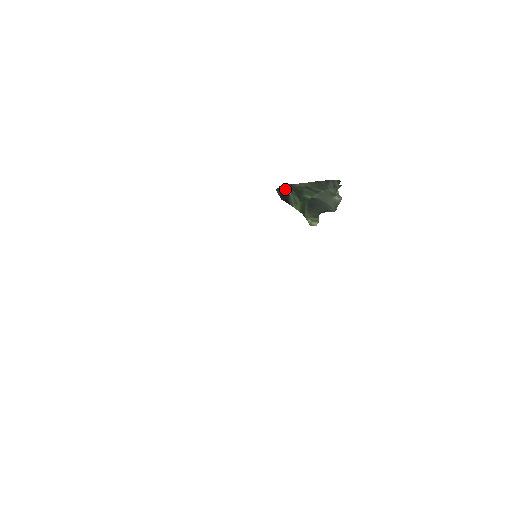
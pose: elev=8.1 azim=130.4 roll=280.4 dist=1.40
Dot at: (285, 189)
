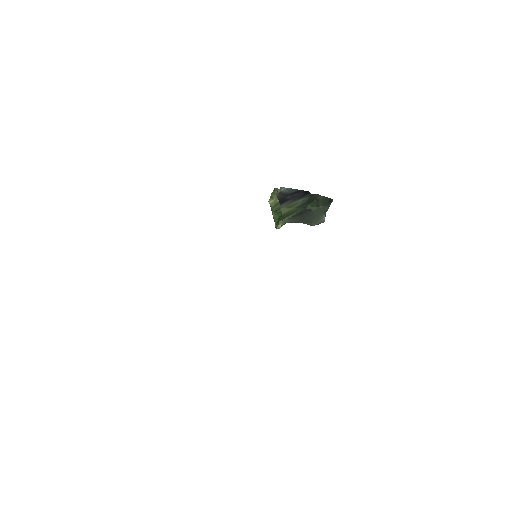
Dot at: (305, 194)
